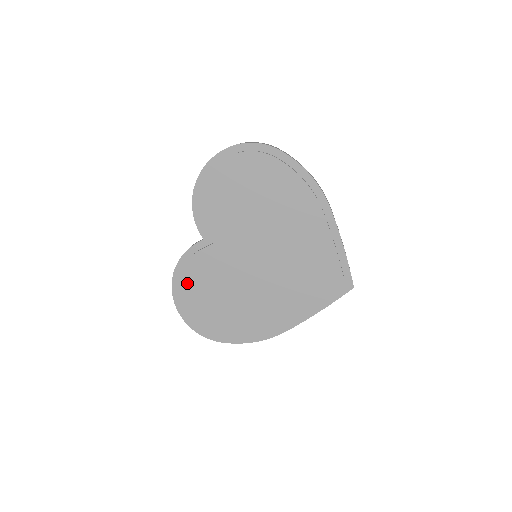
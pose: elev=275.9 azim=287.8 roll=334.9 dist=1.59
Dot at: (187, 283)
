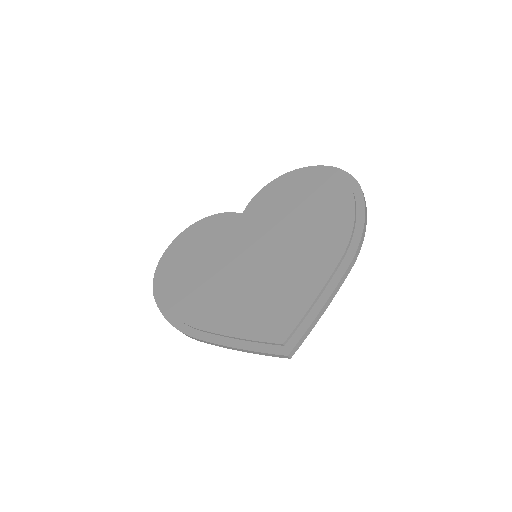
Dot at: (196, 232)
